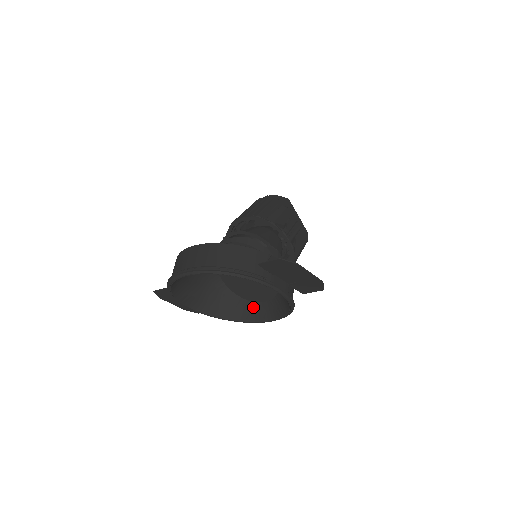
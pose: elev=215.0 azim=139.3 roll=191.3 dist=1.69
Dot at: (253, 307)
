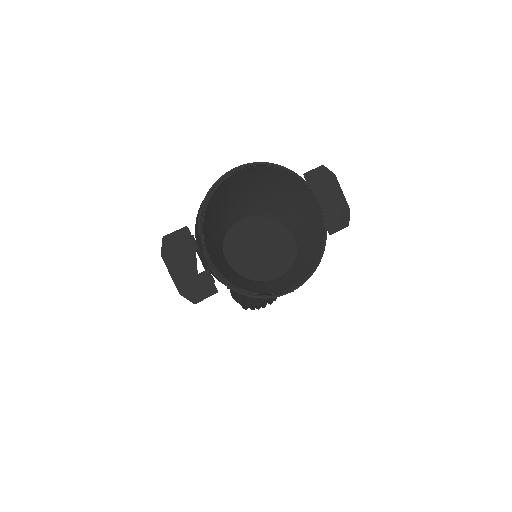
Dot at: (268, 284)
